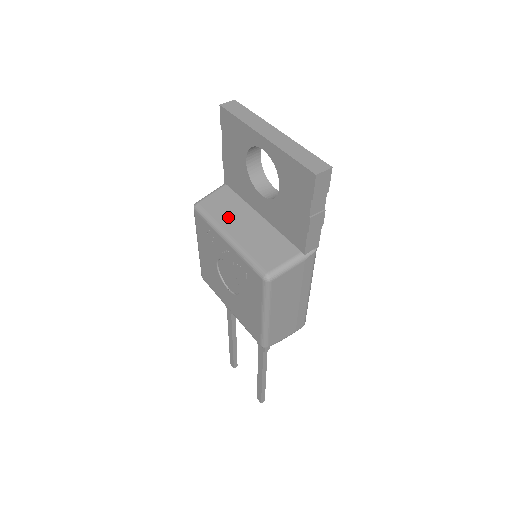
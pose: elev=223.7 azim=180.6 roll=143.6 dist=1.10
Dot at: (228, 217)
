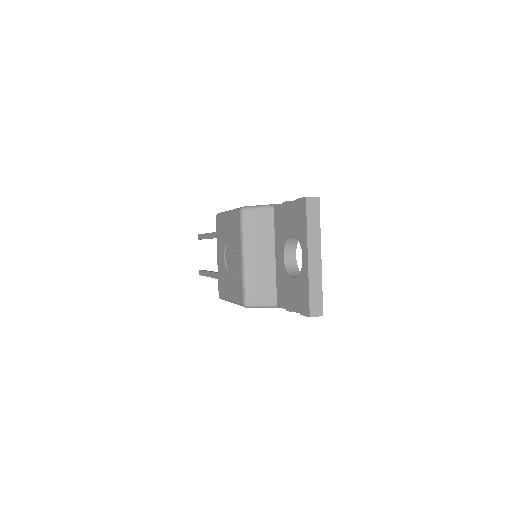
Dot at: (255, 241)
